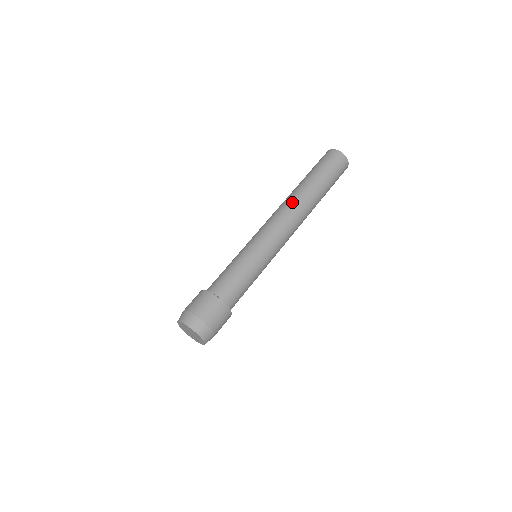
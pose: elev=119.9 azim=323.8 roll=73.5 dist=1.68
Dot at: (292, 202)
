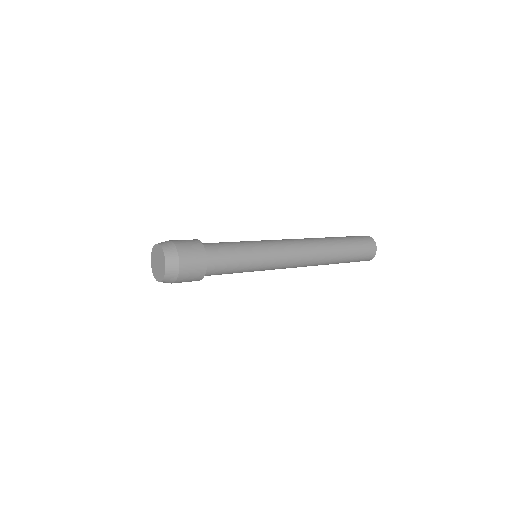
Dot at: occluded
